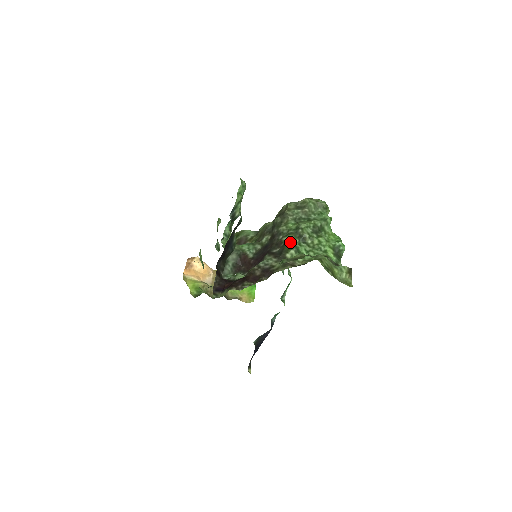
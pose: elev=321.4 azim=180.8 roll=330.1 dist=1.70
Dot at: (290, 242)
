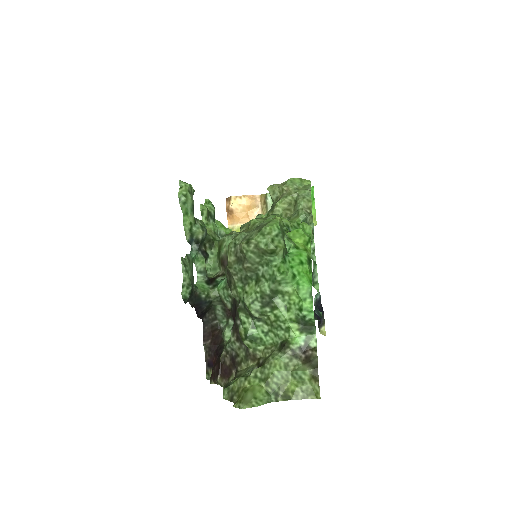
Dot at: (242, 325)
